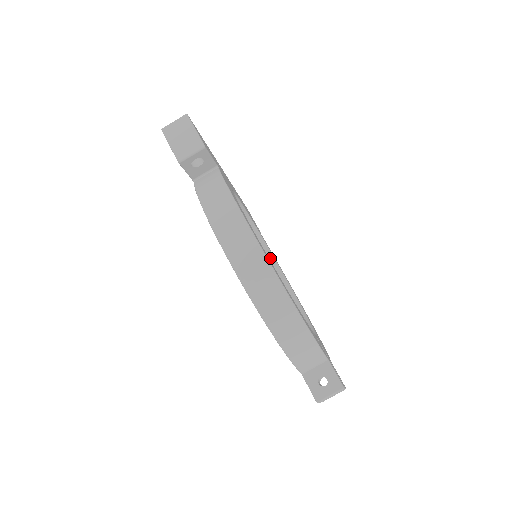
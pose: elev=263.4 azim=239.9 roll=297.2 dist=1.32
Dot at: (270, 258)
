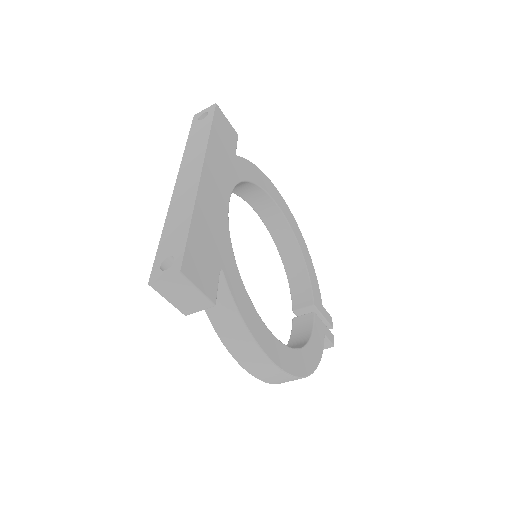
Dot at: (257, 189)
